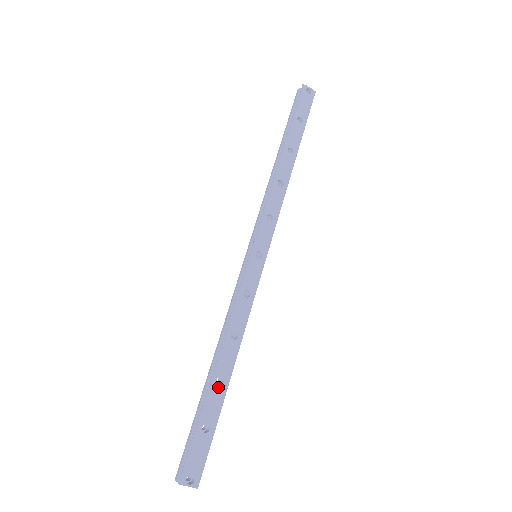
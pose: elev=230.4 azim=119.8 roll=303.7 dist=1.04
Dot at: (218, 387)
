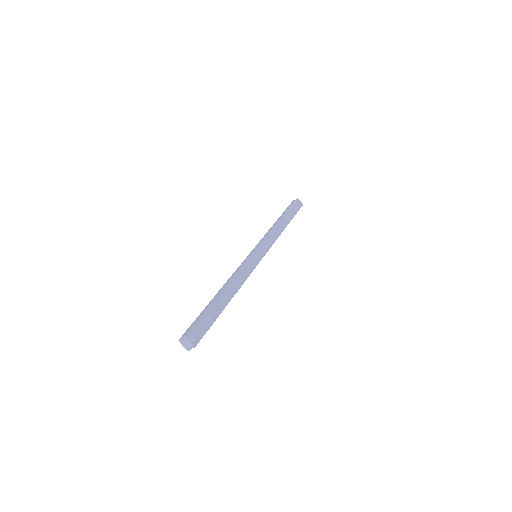
Dot at: (221, 302)
